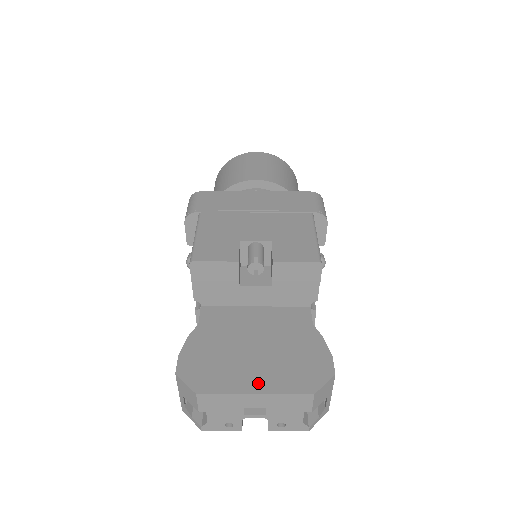
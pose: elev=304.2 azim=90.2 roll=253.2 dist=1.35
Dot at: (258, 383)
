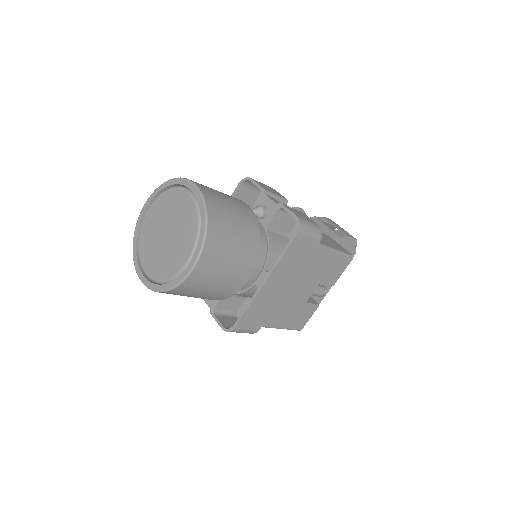
Dot at: occluded
